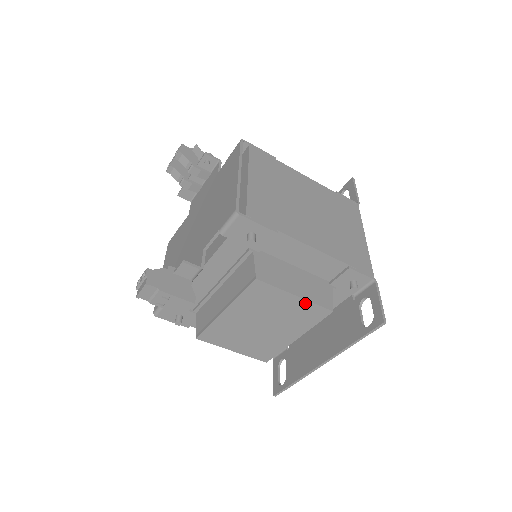
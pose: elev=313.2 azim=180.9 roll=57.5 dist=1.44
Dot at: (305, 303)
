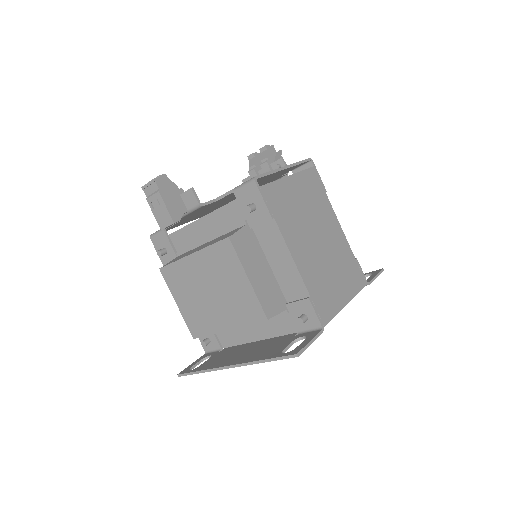
Dot at: (251, 293)
